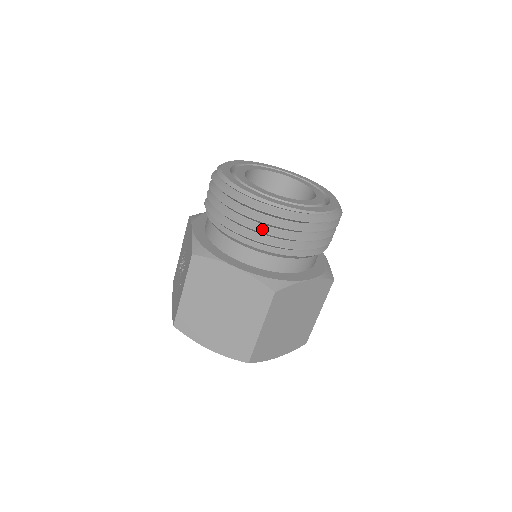
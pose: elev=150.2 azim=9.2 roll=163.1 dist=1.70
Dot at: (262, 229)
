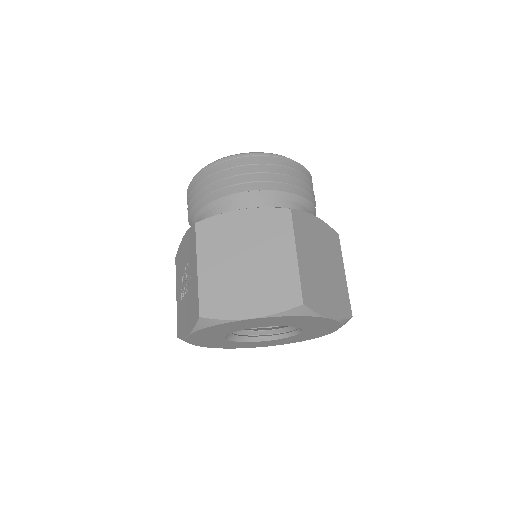
Dot at: (252, 173)
